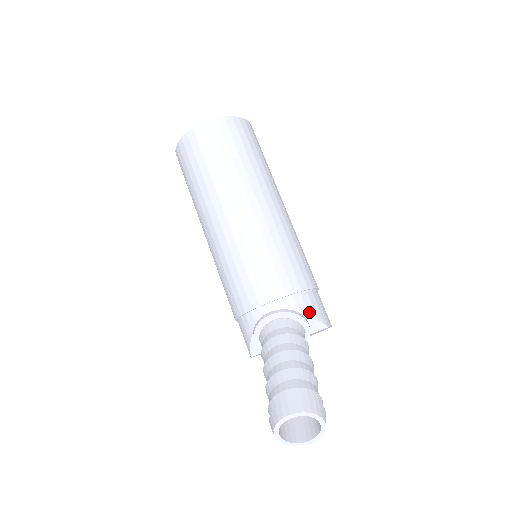
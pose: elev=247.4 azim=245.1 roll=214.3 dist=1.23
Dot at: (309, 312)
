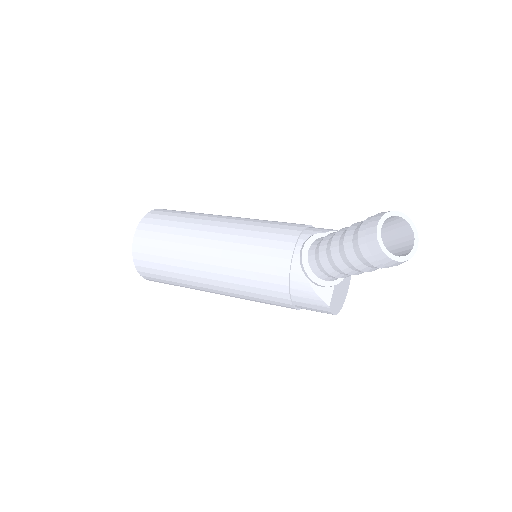
Dot at: (324, 231)
